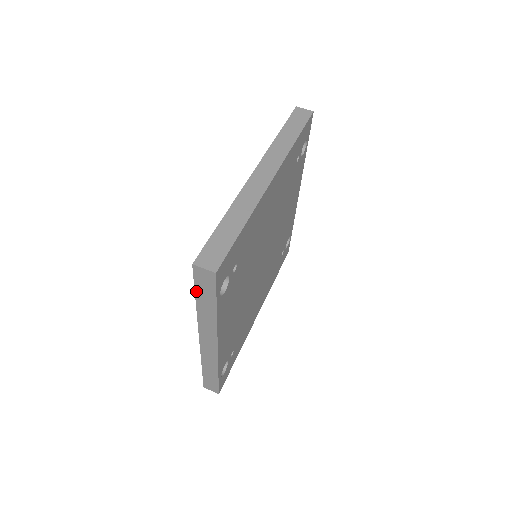
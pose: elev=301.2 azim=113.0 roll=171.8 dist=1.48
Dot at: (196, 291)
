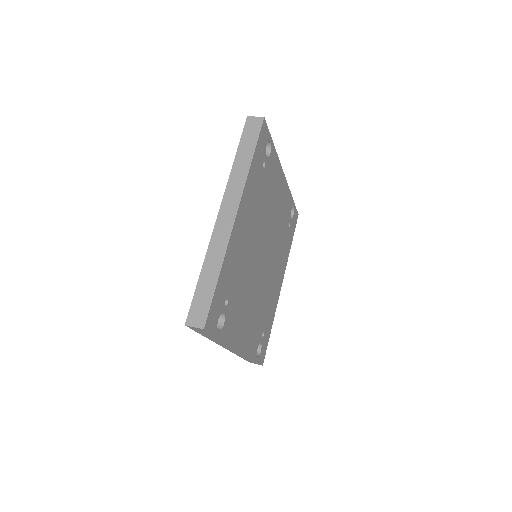
Dot at: (199, 333)
